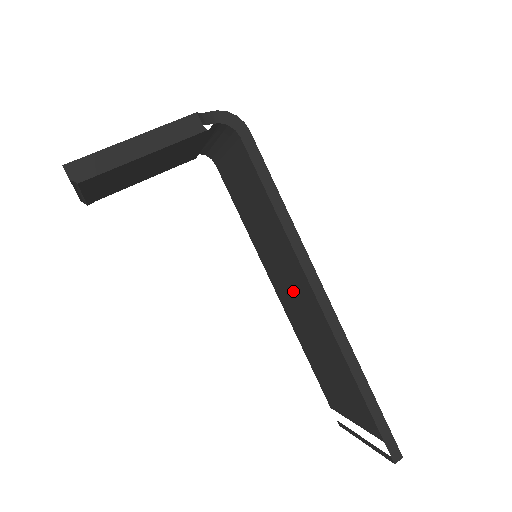
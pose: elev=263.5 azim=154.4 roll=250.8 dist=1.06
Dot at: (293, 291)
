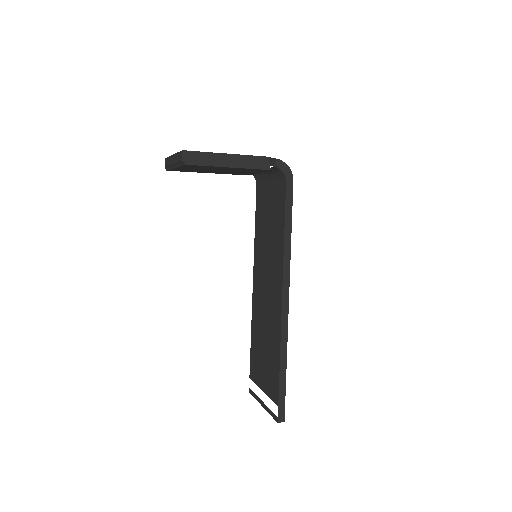
Dot at: (267, 289)
